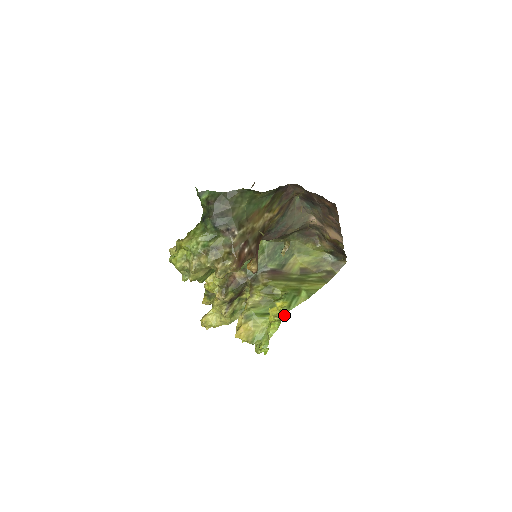
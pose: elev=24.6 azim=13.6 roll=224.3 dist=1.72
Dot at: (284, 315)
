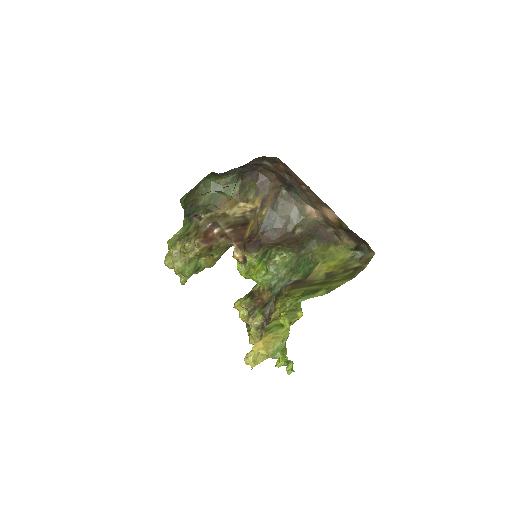
Dot at: occluded
